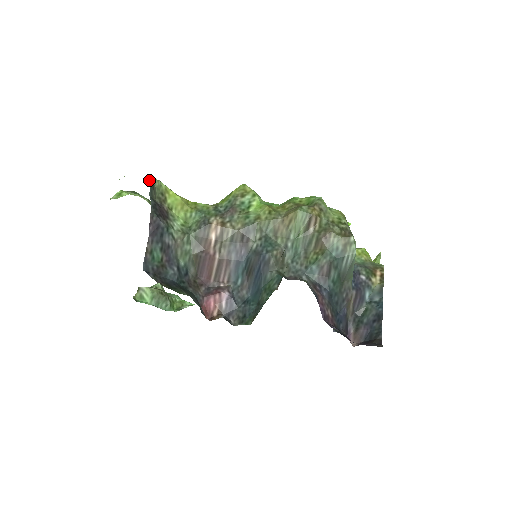
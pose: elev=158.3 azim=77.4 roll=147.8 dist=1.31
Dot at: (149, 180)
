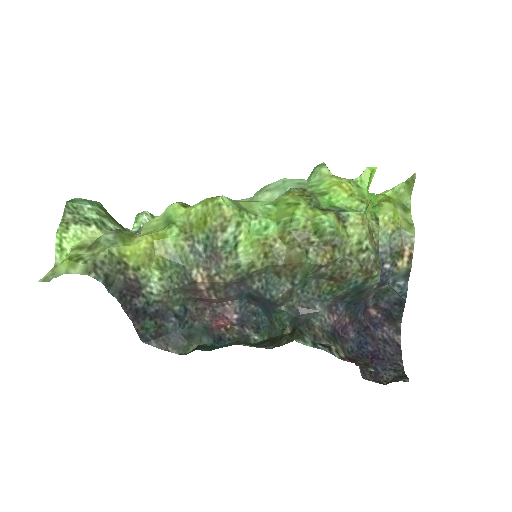
Dot at: (97, 275)
